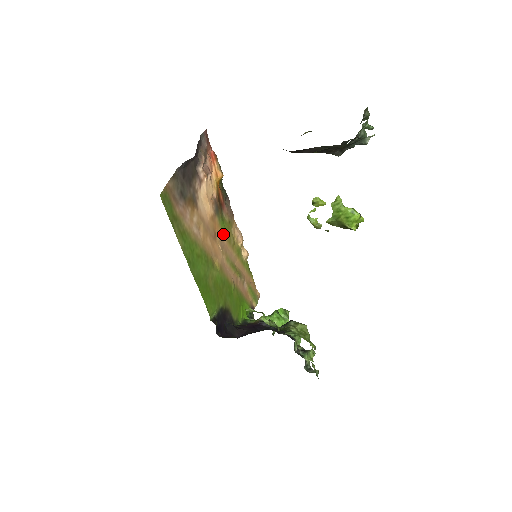
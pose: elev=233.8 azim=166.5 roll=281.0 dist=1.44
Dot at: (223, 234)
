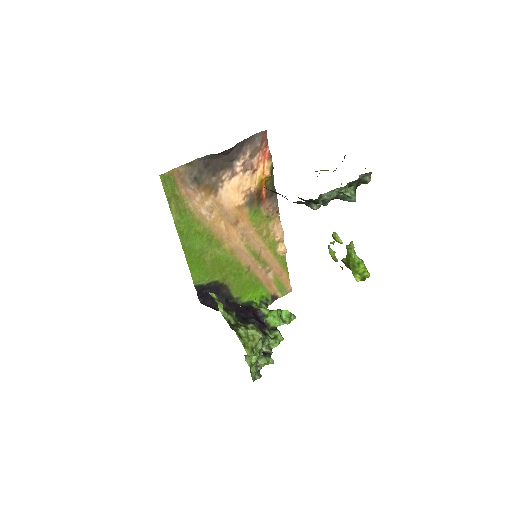
Dot at: (252, 224)
